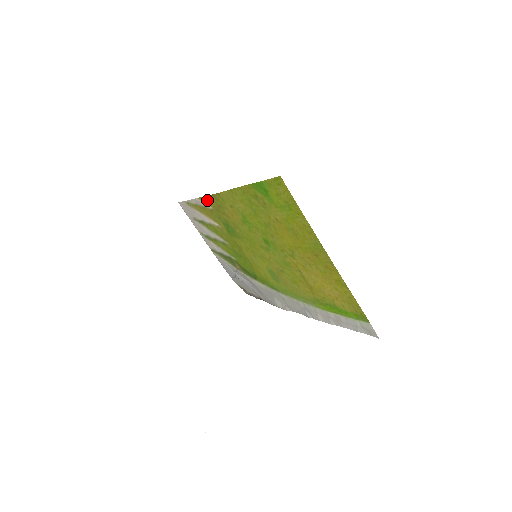
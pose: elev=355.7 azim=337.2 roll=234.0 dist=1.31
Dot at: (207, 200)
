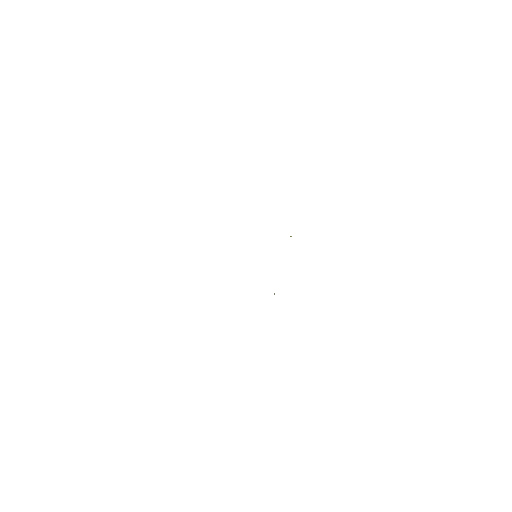
Dot at: occluded
